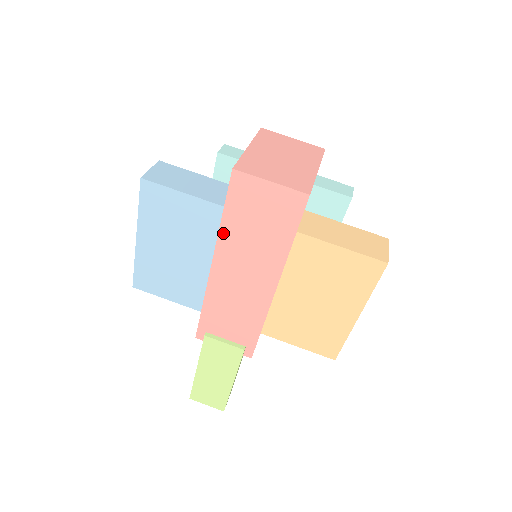
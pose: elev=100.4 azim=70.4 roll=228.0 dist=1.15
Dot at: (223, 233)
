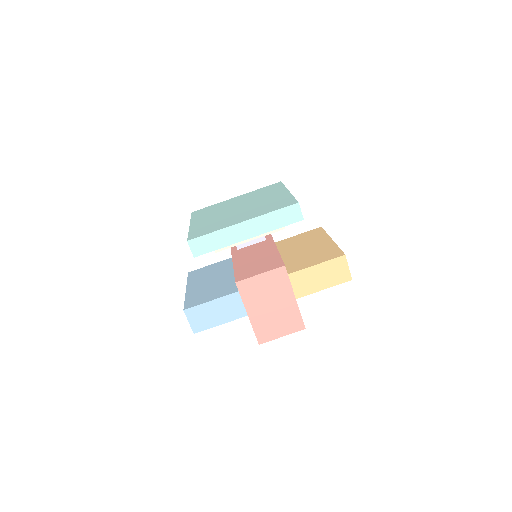
Dot at: occluded
